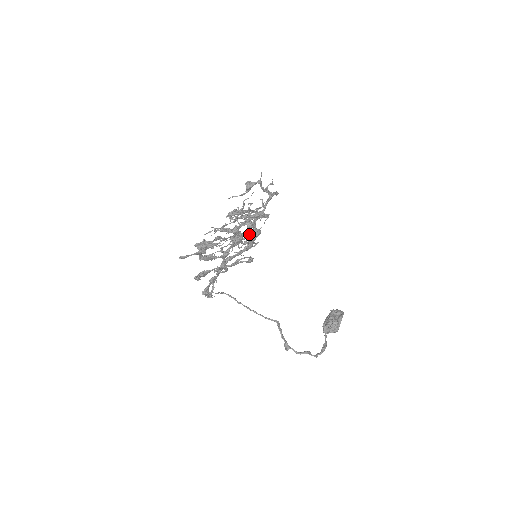
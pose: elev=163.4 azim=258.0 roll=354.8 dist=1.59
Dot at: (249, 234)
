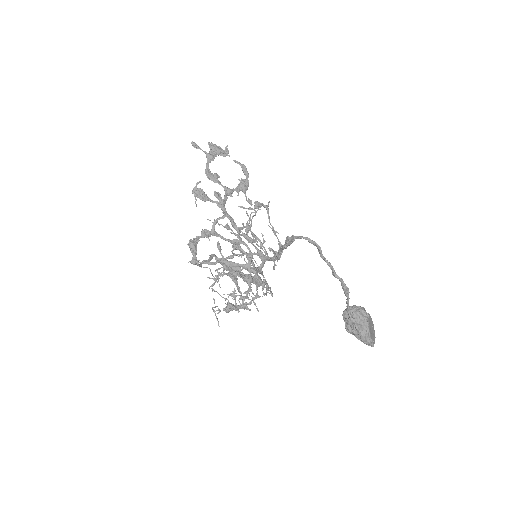
Dot at: (250, 272)
